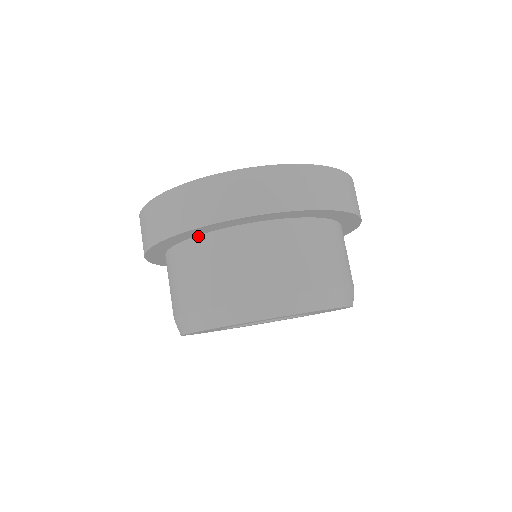
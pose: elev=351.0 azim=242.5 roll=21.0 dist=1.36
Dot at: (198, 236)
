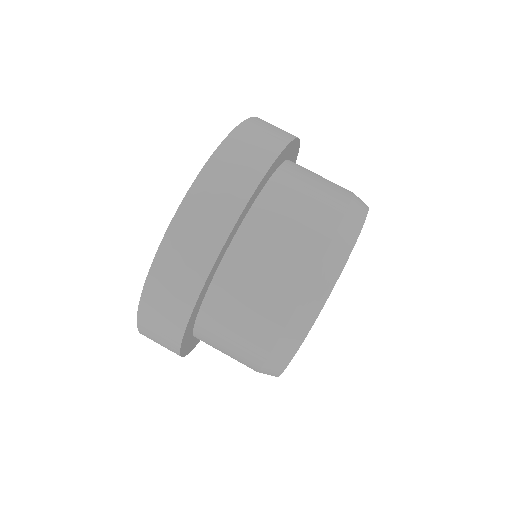
Dot at: (216, 273)
